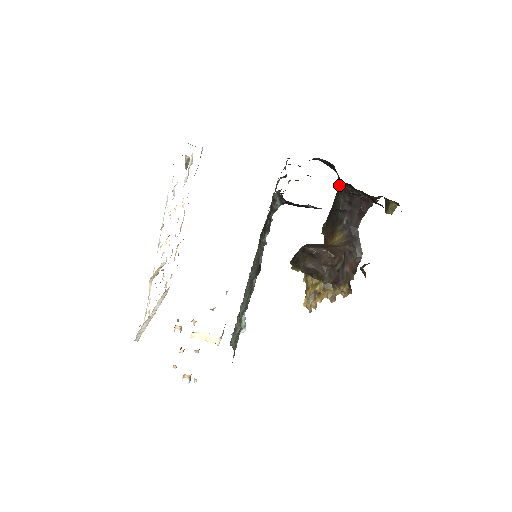
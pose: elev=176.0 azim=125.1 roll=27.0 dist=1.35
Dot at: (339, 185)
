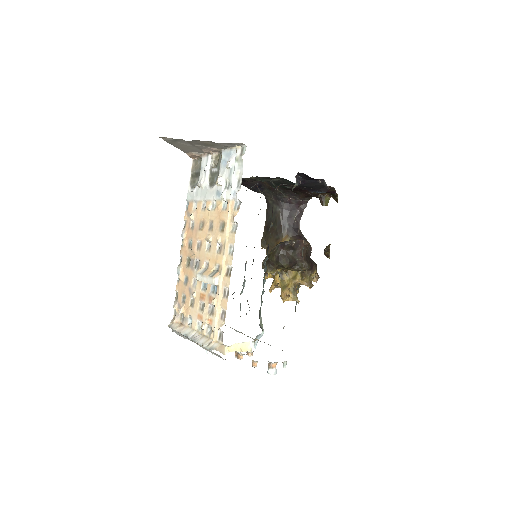
Dot at: (271, 200)
